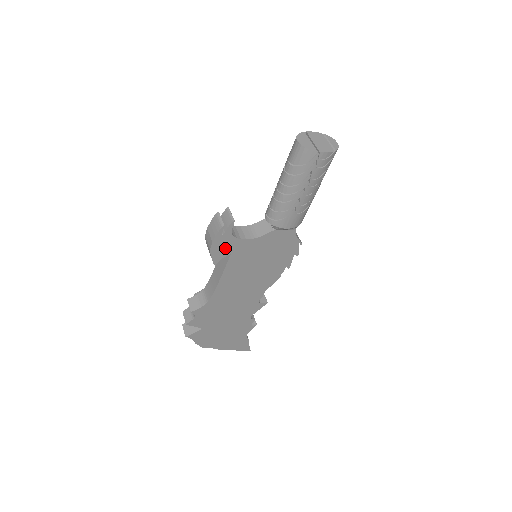
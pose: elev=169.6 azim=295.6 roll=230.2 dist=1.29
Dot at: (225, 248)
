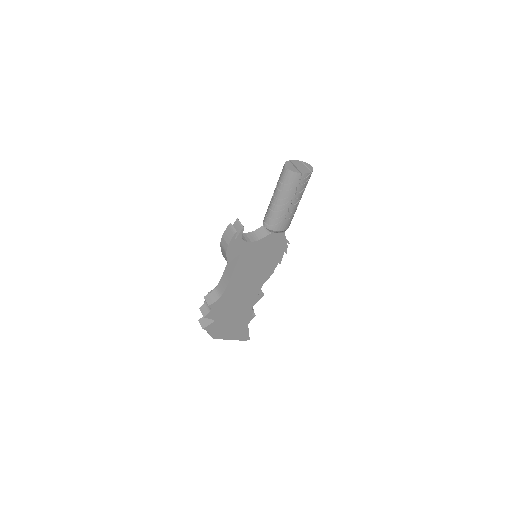
Dot at: (236, 250)
